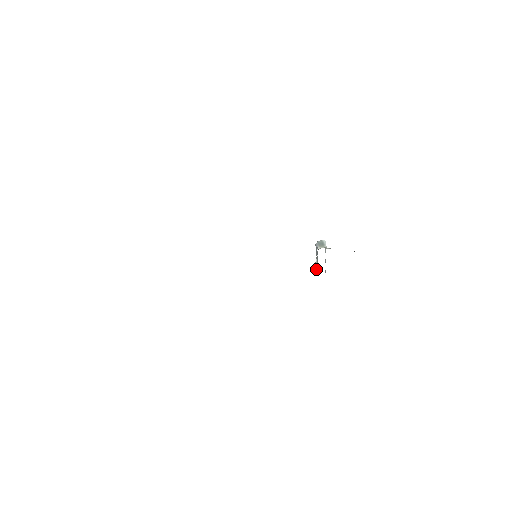
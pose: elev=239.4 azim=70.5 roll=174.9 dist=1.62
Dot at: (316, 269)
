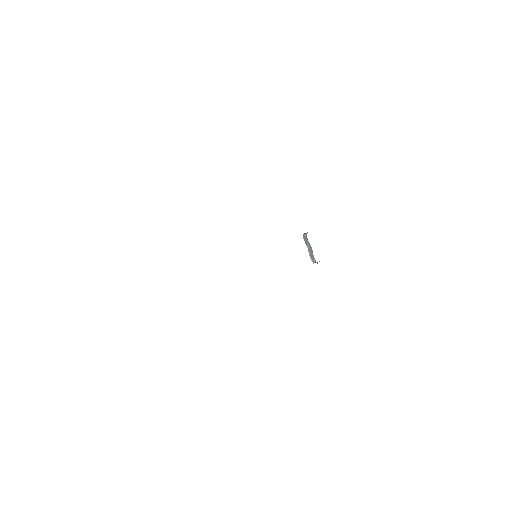
Dot at: (312, 259)
